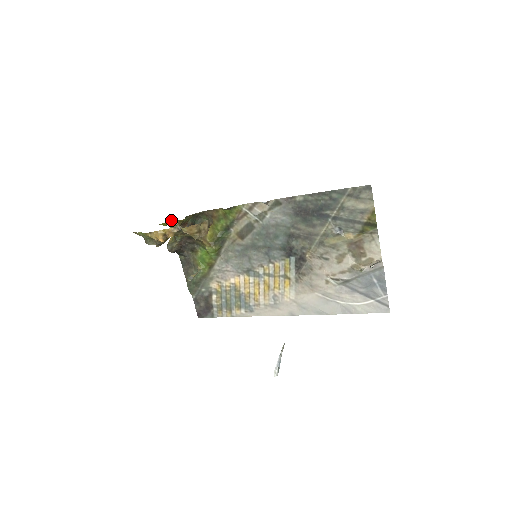
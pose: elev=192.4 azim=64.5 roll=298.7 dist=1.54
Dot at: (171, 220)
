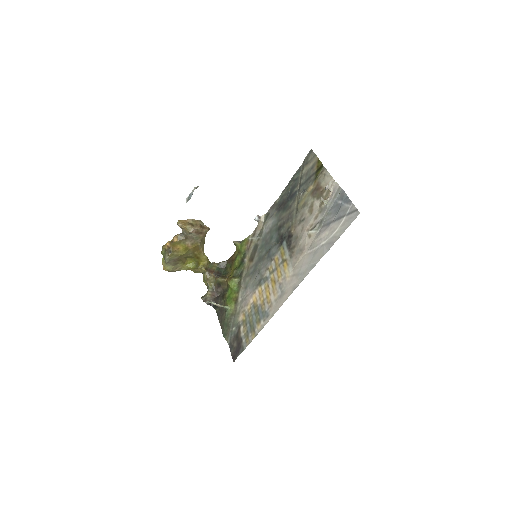
Dot at: occluded
